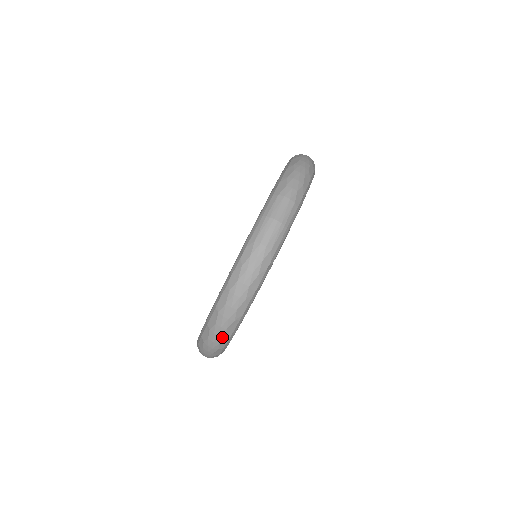
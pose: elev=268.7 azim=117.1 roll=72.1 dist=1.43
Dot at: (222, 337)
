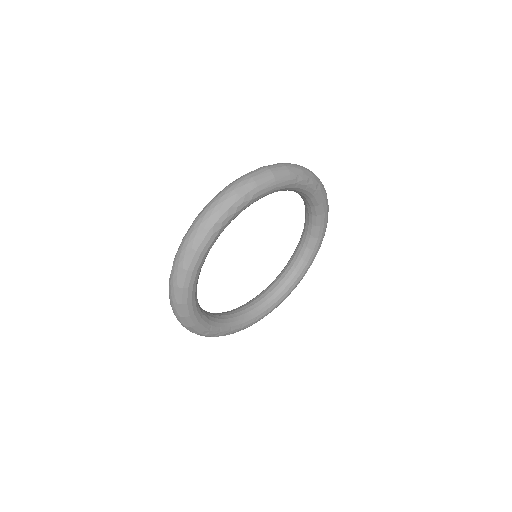
Dot at: (189, 247)
